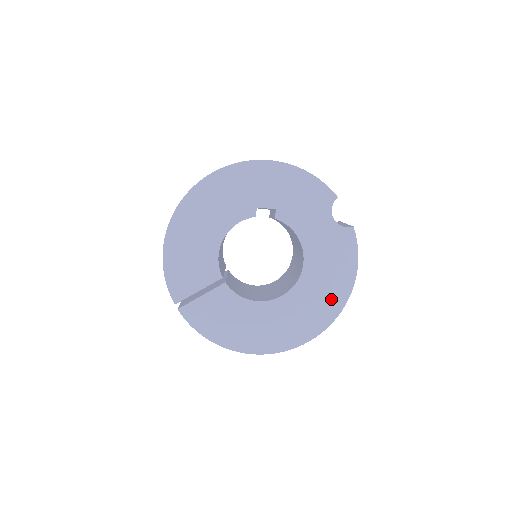
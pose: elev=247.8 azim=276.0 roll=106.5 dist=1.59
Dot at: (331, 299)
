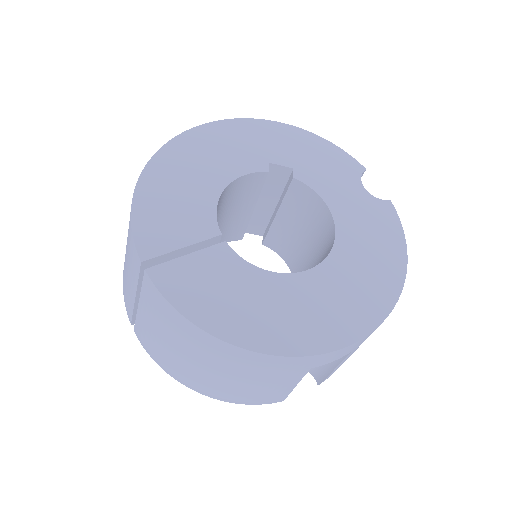
Dot at: (380, 281)
